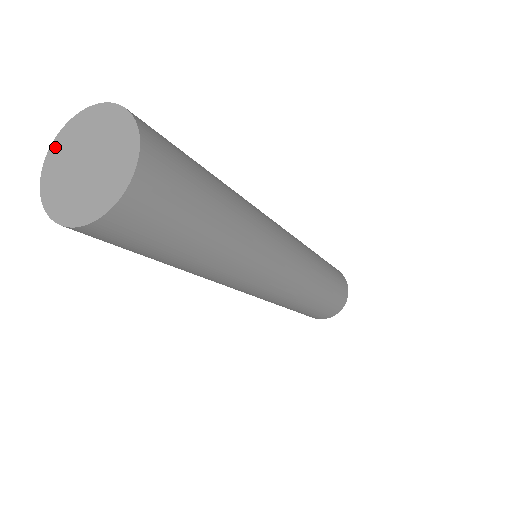
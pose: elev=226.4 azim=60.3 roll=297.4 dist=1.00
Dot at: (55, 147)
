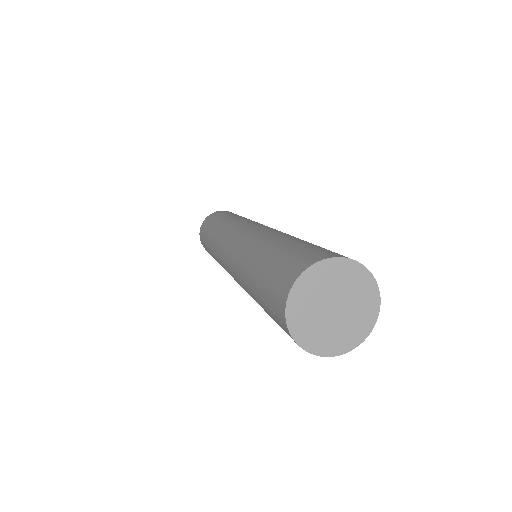
Dot at: (308, 276)
